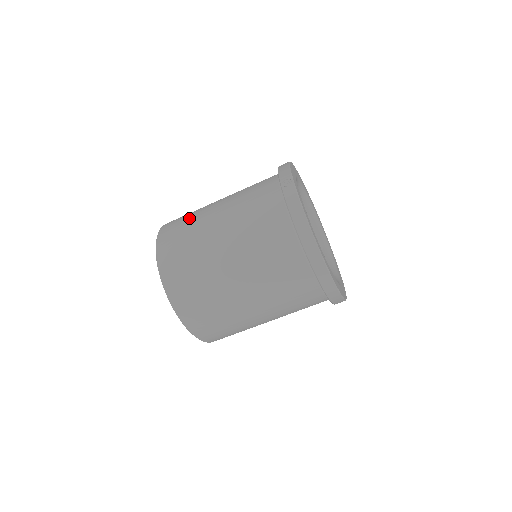
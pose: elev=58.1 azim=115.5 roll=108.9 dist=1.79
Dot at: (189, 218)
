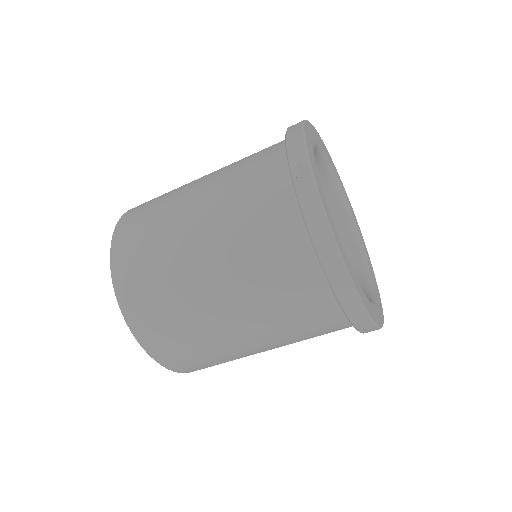
Dot at: (155, 213)
